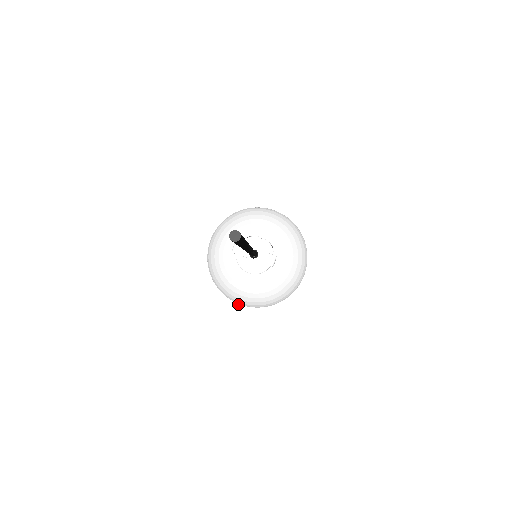
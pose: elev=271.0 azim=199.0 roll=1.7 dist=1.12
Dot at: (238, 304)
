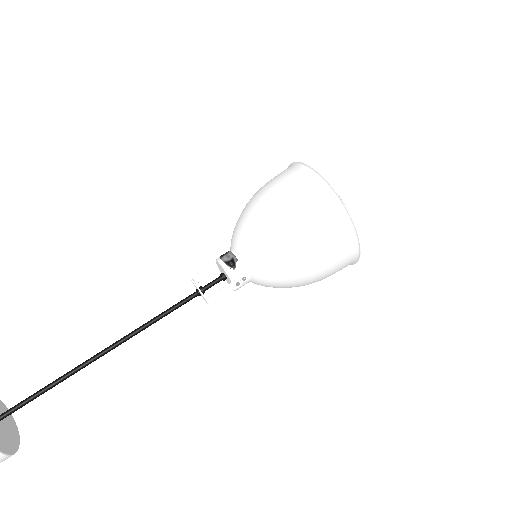
Dot at: occluded
